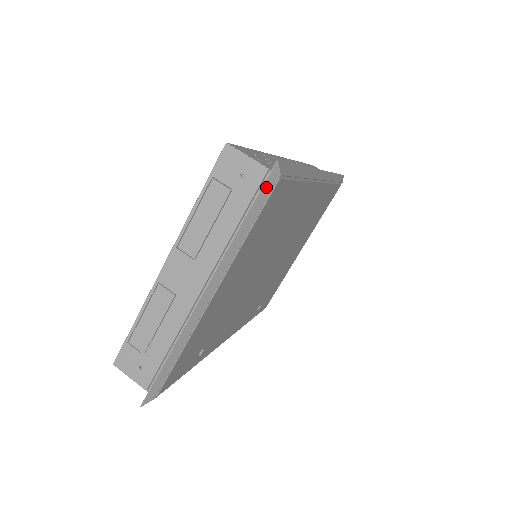
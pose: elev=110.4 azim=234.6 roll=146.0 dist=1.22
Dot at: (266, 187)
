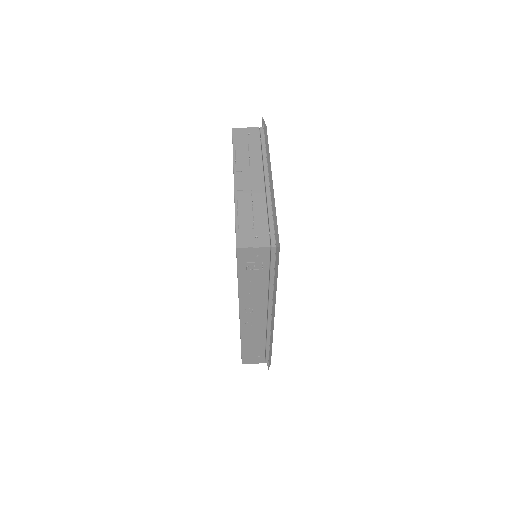
Dot at: (265, 128)
